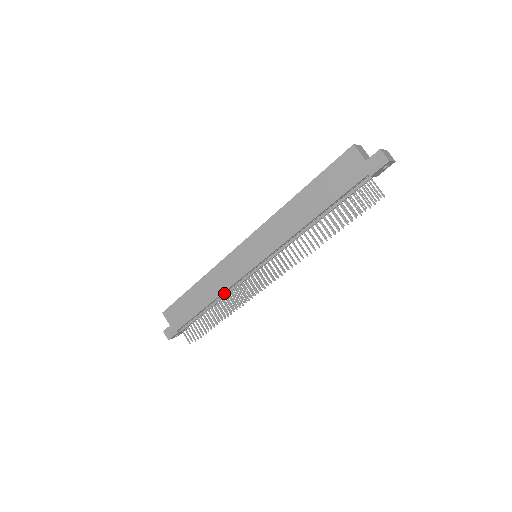
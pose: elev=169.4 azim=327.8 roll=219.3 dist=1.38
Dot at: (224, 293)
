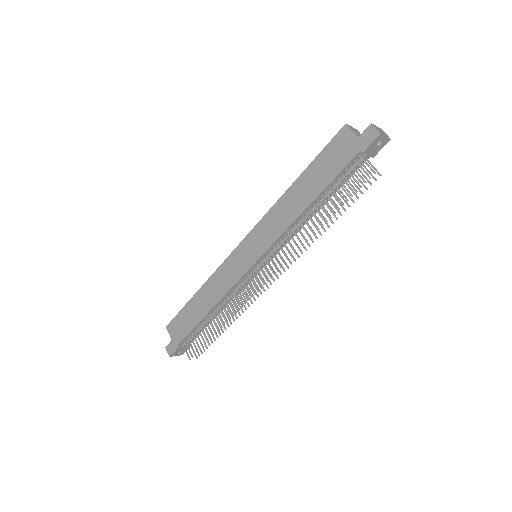
Dot at: (224, 299)
